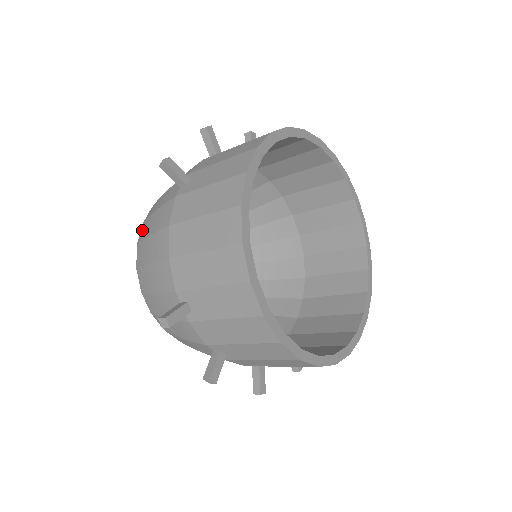
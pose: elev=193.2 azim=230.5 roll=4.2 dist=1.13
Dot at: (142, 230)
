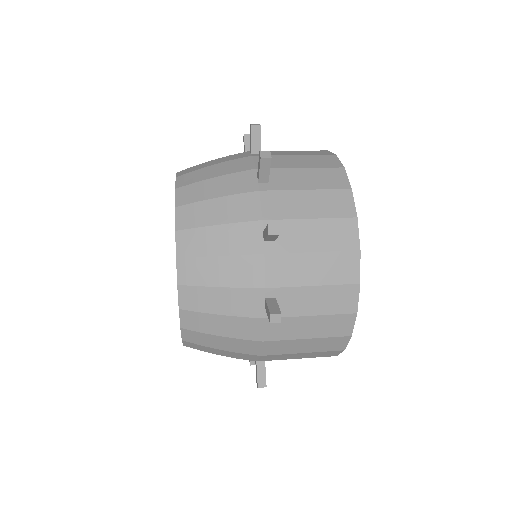
Dot at: (189, 319)
